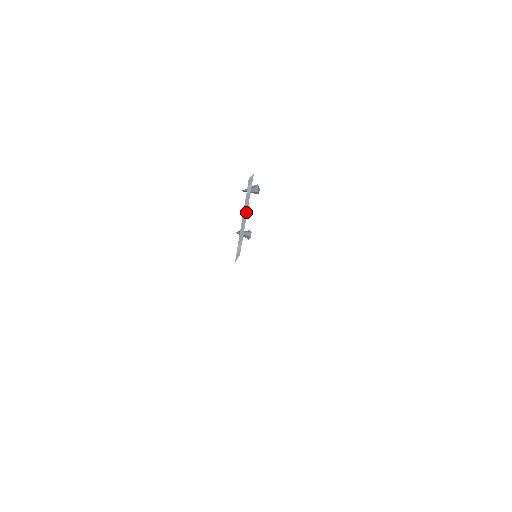
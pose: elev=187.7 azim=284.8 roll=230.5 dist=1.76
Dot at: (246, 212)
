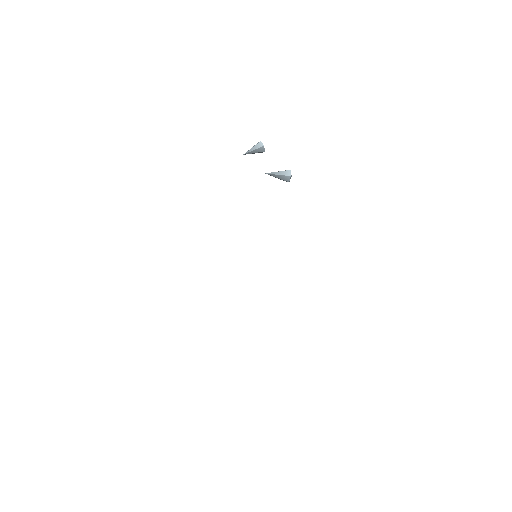
Dot at: occluded
